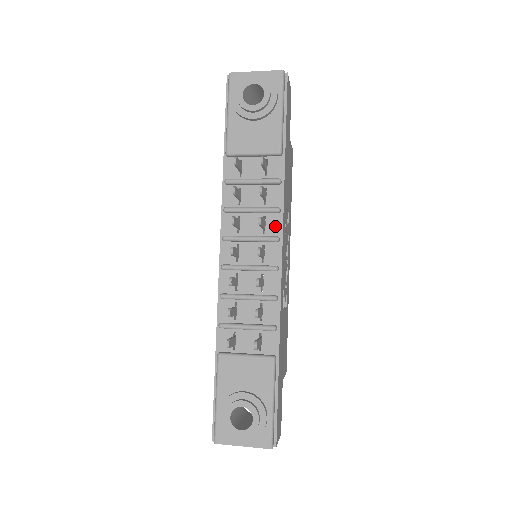
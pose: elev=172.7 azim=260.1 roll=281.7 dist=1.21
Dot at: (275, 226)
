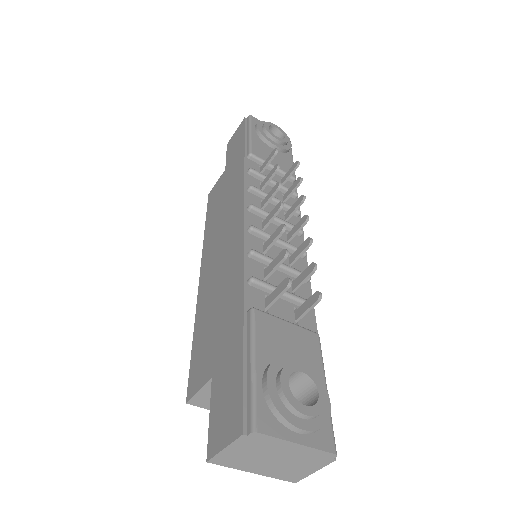
Dot at: occluded
